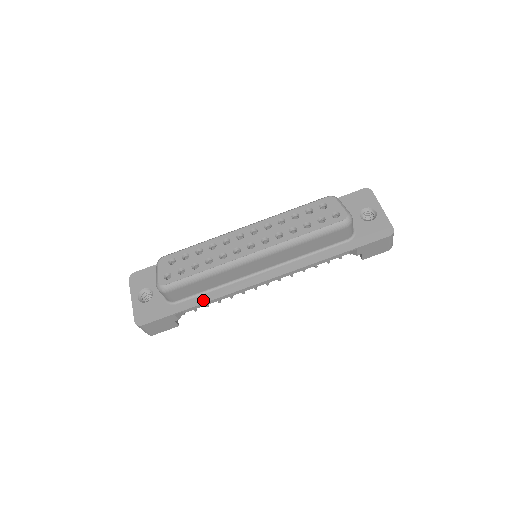
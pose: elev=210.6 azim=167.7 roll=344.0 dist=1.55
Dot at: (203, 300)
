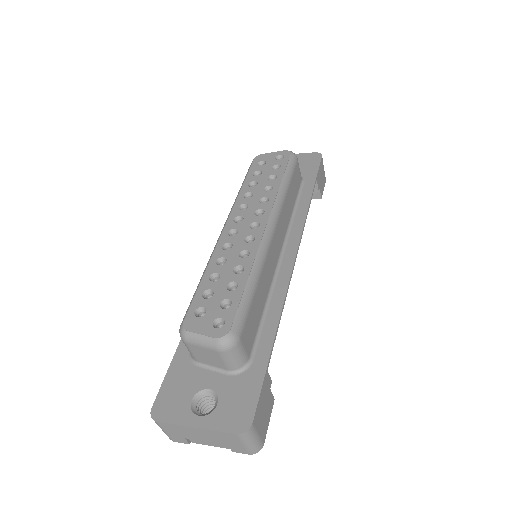
Dot at: (273, 325)
